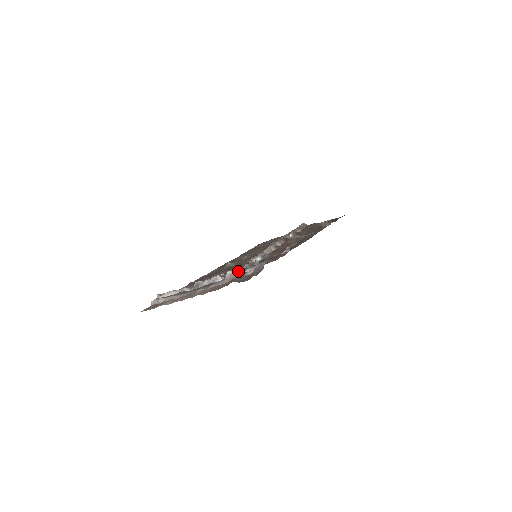
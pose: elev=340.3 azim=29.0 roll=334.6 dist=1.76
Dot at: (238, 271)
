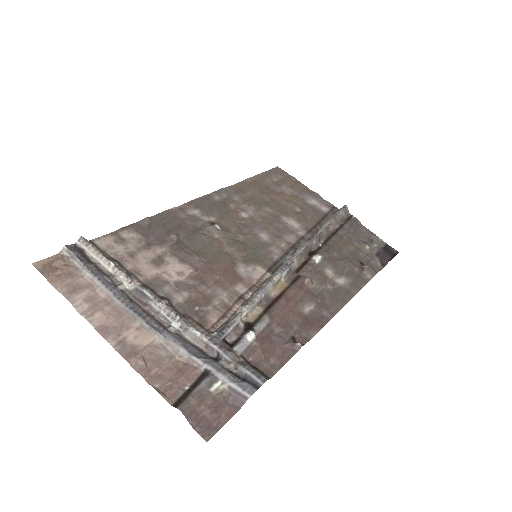
Dot at: (209, 347)
